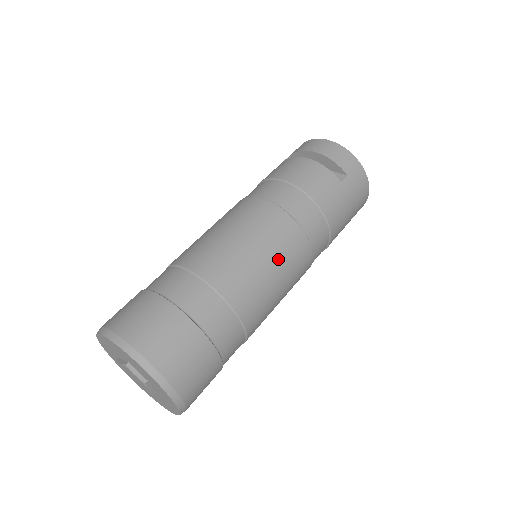
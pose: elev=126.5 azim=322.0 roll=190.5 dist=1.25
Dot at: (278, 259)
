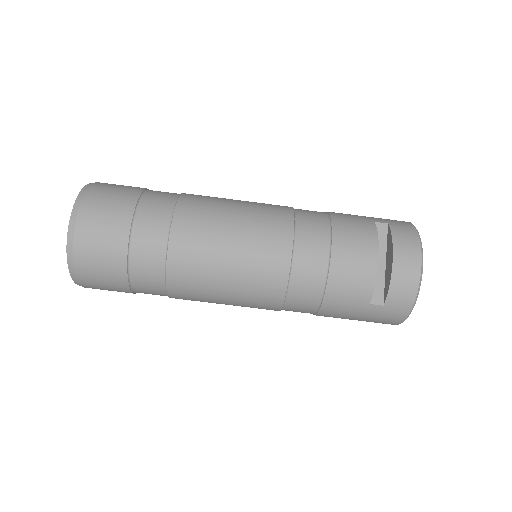
Dot at: (239, 293)
